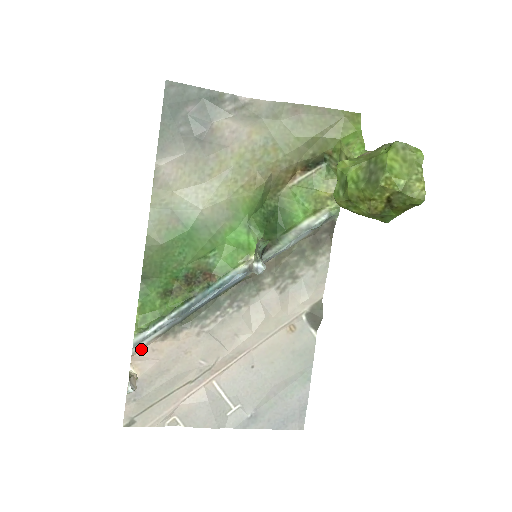
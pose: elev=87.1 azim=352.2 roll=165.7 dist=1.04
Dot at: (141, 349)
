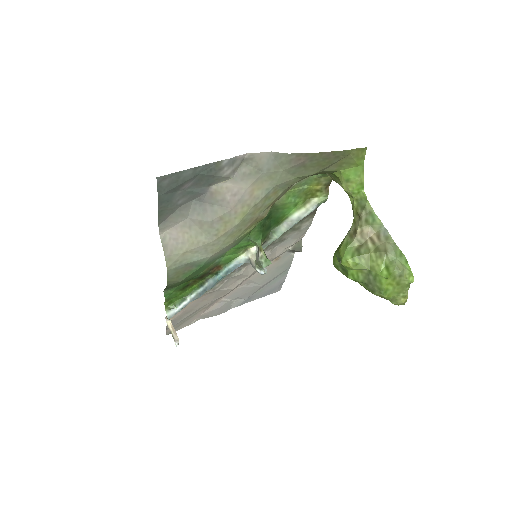
Dot at: occluded
